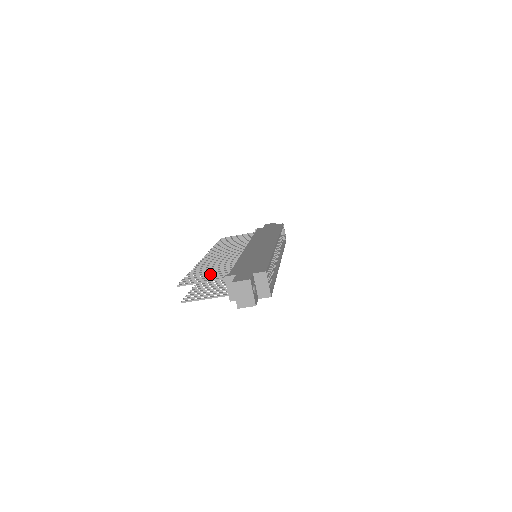
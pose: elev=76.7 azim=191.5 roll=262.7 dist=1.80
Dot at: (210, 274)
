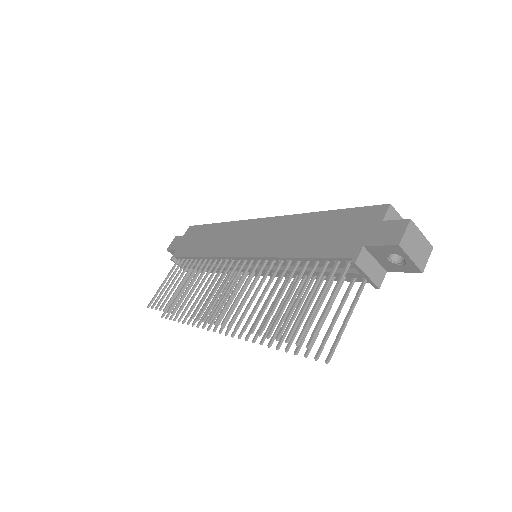
Dot at: (299, 298)
